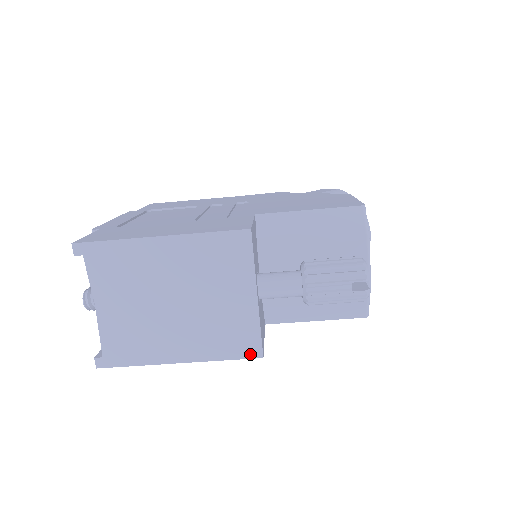
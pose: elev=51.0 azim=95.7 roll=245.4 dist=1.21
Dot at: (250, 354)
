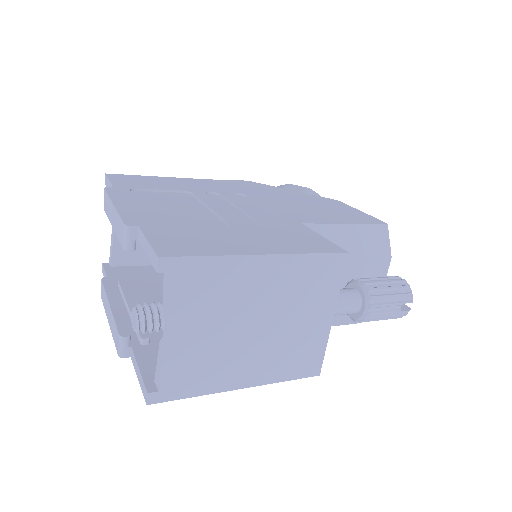
Dot at: (310, 373)
